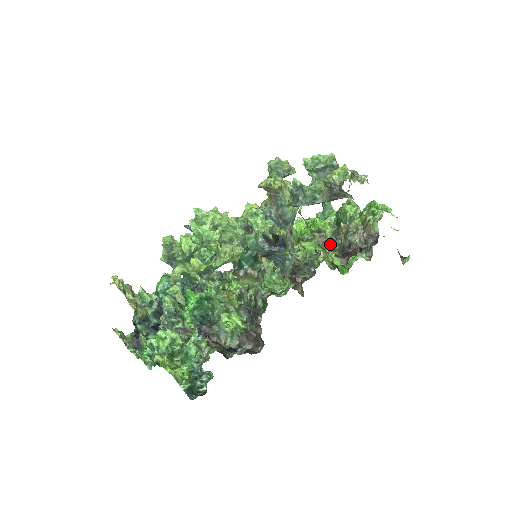
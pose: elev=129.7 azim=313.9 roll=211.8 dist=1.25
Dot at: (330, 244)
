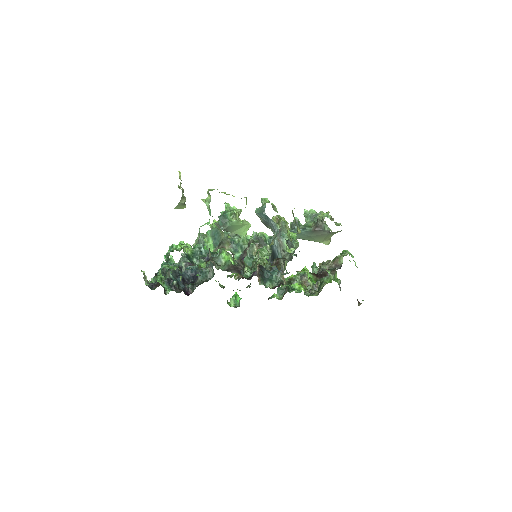
Dot at: (309, 286)
